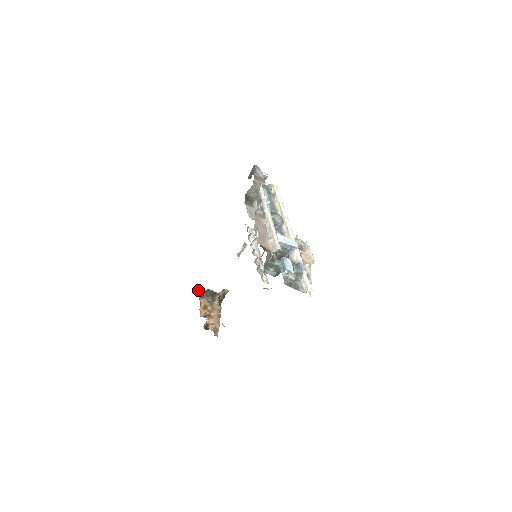
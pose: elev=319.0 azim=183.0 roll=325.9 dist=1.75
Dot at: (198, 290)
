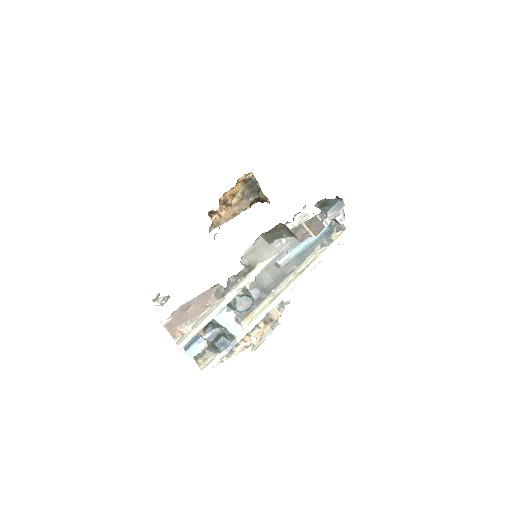
Dot at: (245, 174)
